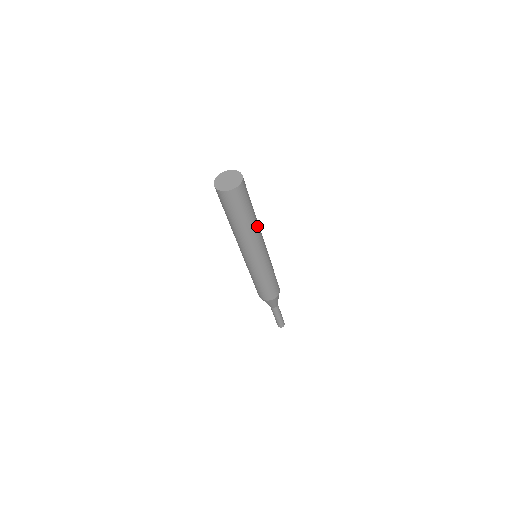
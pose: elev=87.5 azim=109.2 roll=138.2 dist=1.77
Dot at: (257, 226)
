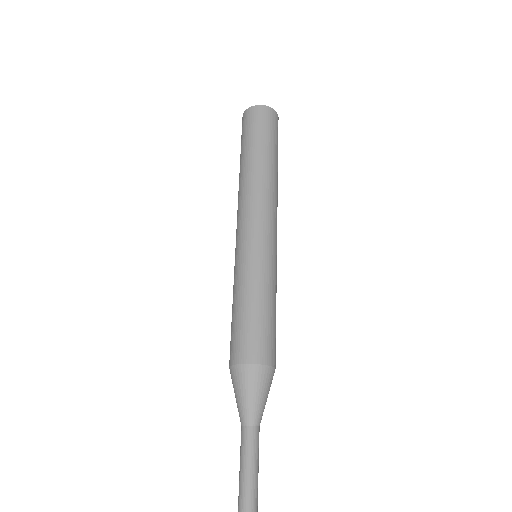
Dot at: (275, 183)
